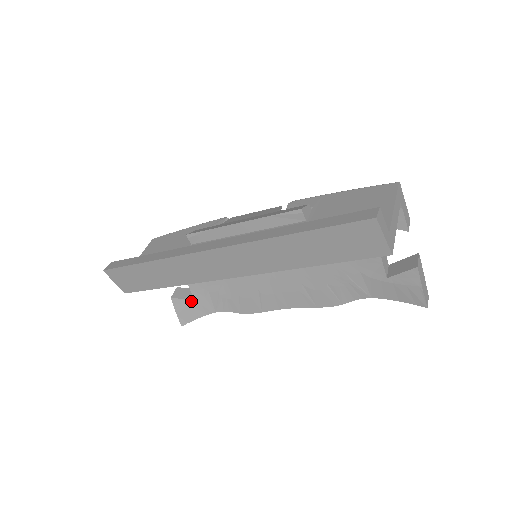
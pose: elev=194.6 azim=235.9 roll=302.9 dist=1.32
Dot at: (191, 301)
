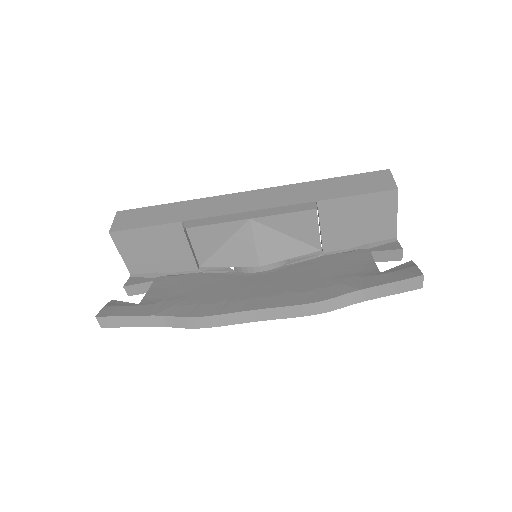
Dot at: (134, 304)
